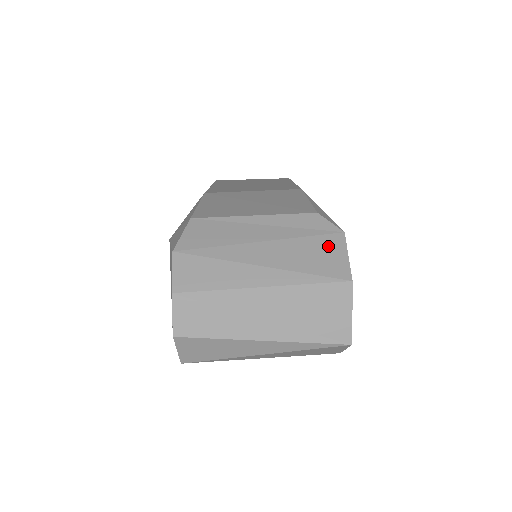
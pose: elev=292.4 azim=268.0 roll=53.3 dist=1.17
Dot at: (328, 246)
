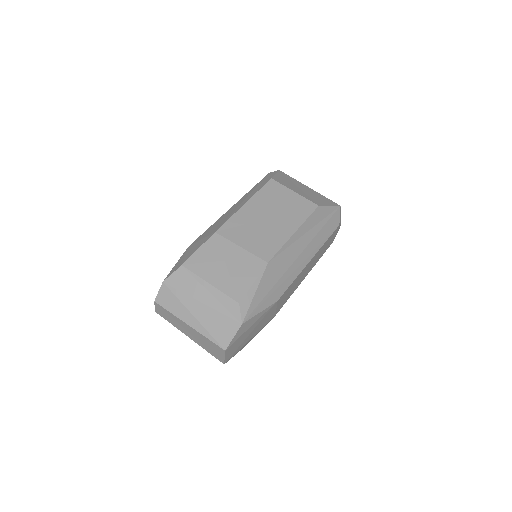
Dot at: (229, 326)
